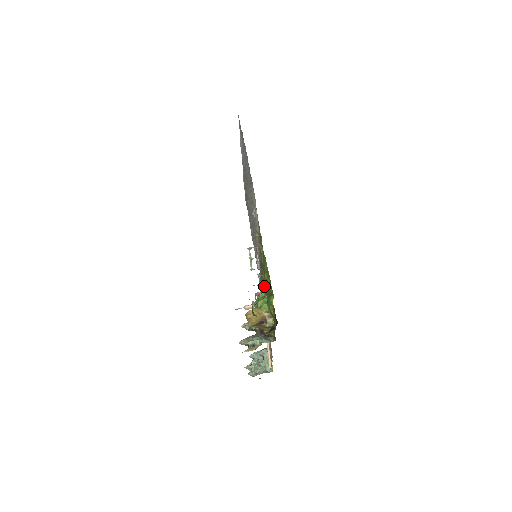
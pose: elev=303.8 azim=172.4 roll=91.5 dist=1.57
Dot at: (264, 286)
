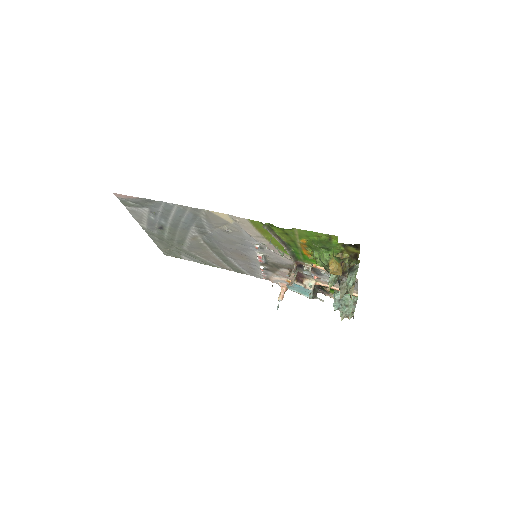
Dot at: (312, 247)
